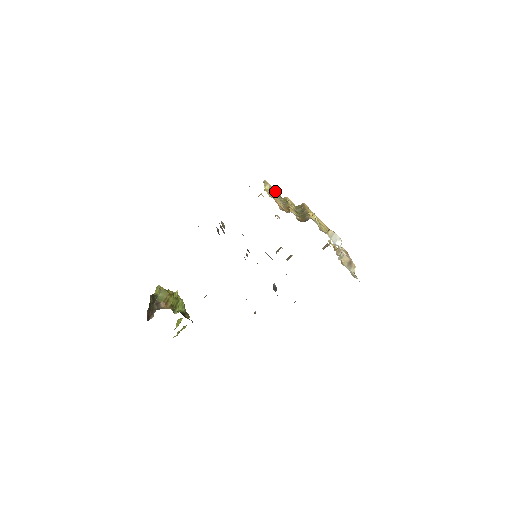
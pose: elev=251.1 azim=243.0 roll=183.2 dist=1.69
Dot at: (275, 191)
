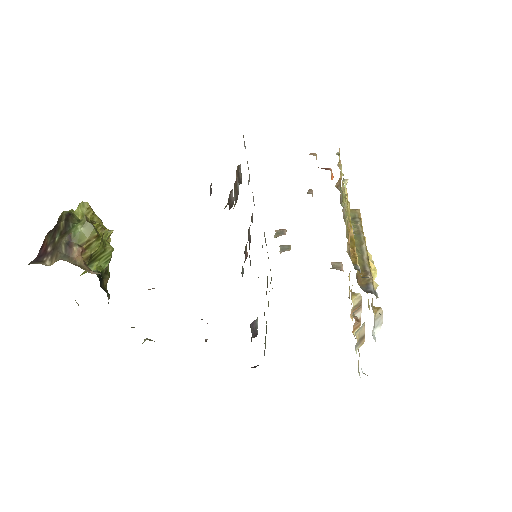
Dot at: (340, 173)
